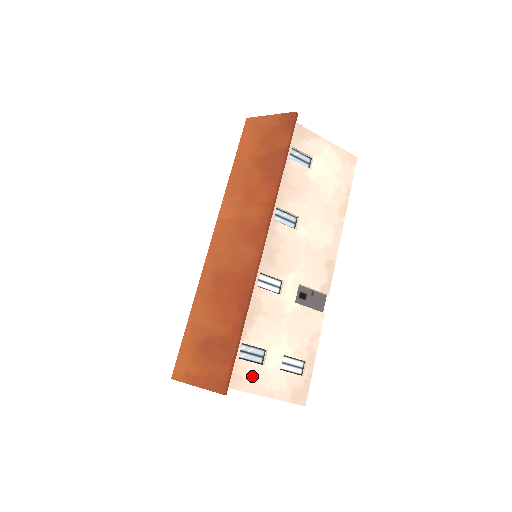
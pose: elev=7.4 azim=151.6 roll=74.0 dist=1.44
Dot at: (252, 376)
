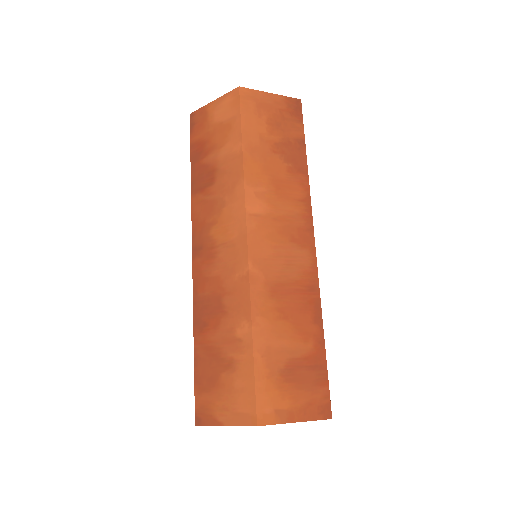
Dot at: occluded
